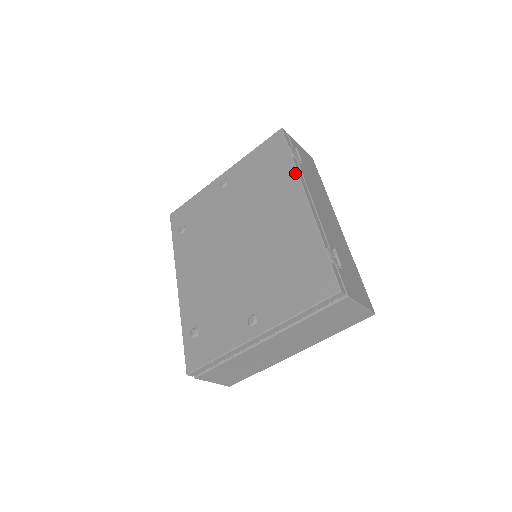
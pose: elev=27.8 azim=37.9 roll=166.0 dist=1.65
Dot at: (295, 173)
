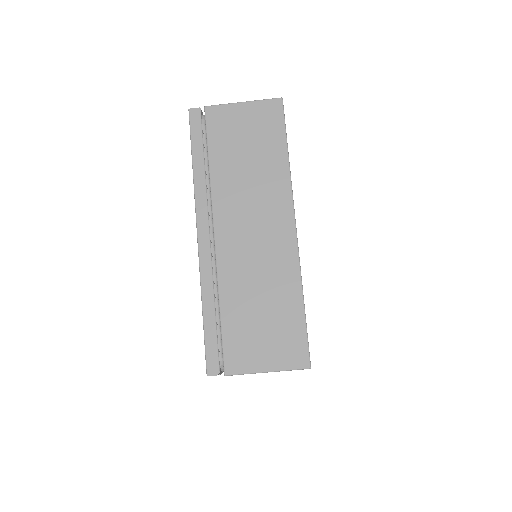
Dot at: occluded
